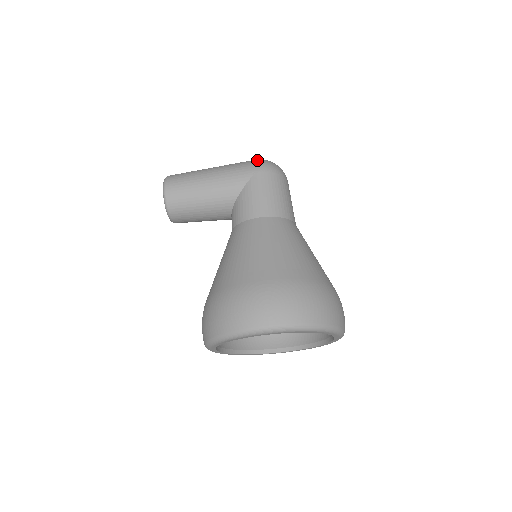
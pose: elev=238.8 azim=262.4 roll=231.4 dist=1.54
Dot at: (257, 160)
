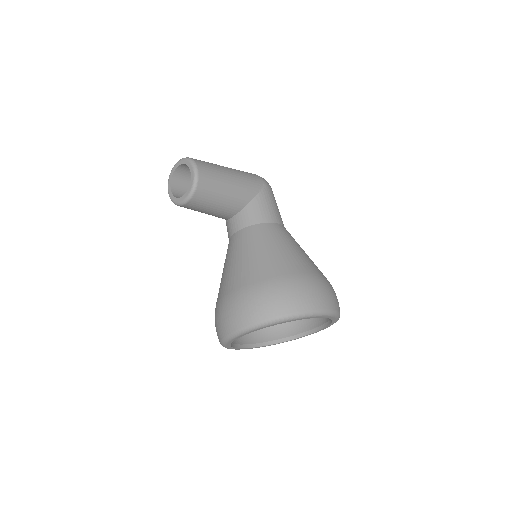
Dot at: occluded
